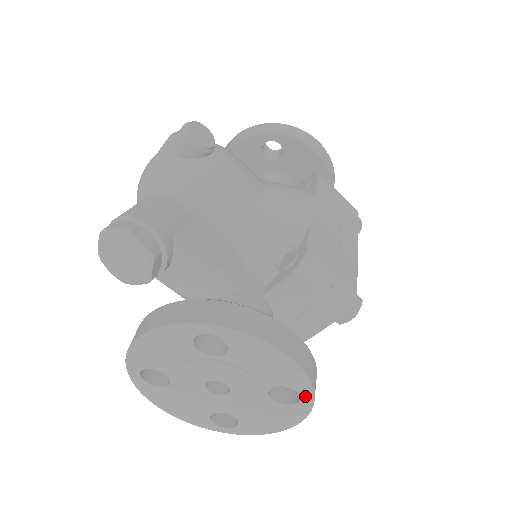
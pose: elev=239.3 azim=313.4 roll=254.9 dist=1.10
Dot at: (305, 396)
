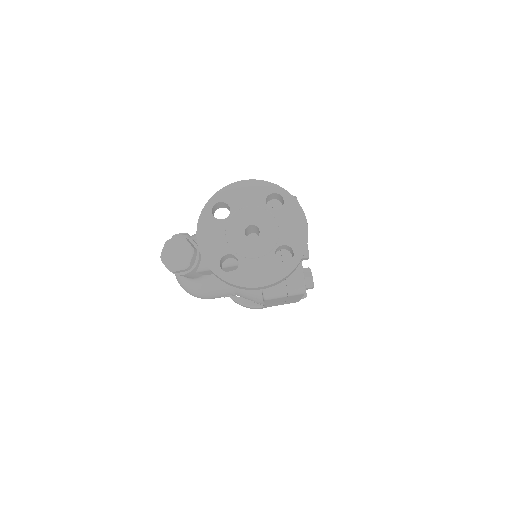
Dot at: (279, 192)
